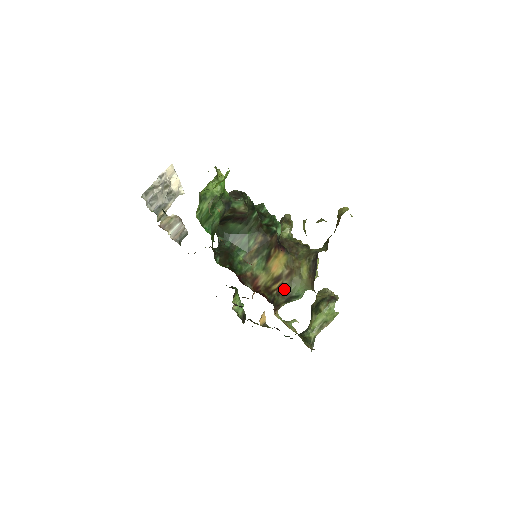
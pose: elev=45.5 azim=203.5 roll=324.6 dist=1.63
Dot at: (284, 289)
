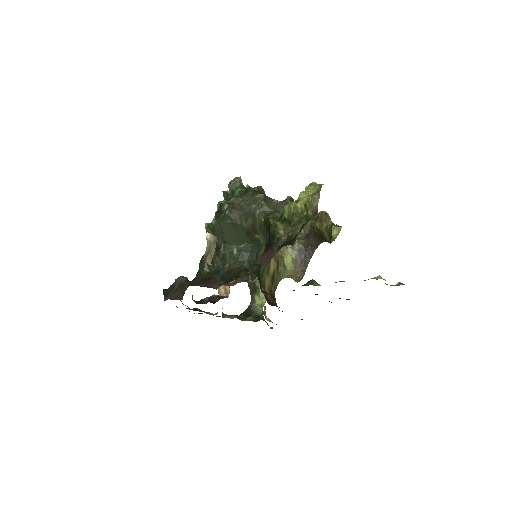
Dot at: (275, 286)
